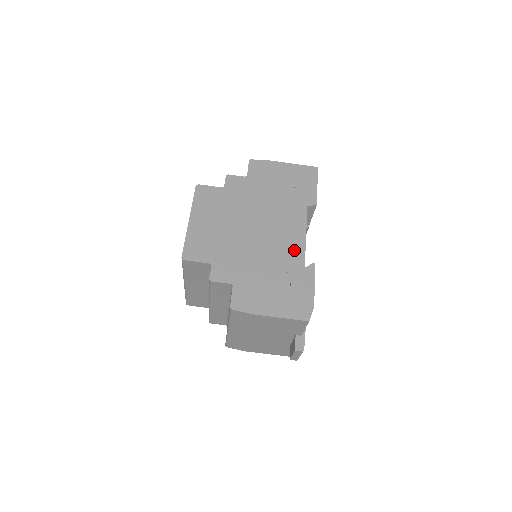
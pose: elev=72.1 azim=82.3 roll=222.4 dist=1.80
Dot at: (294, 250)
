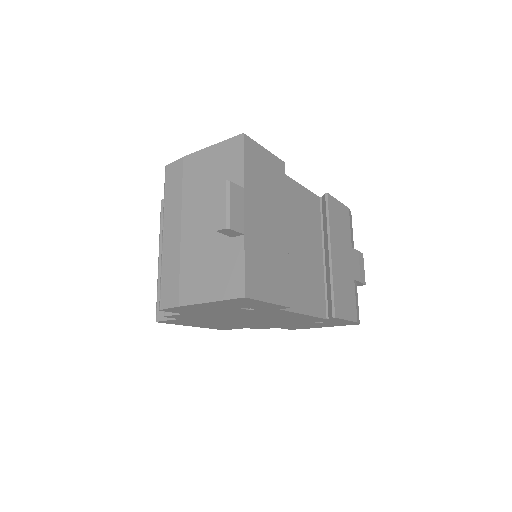
Dot at: occluded
